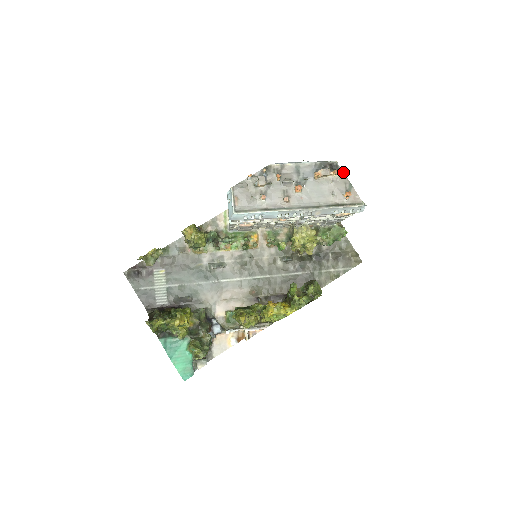
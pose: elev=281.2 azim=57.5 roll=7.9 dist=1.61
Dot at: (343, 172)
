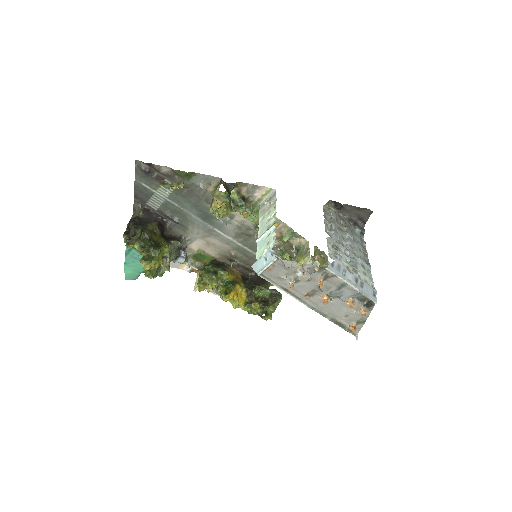
Dot at: occluded
